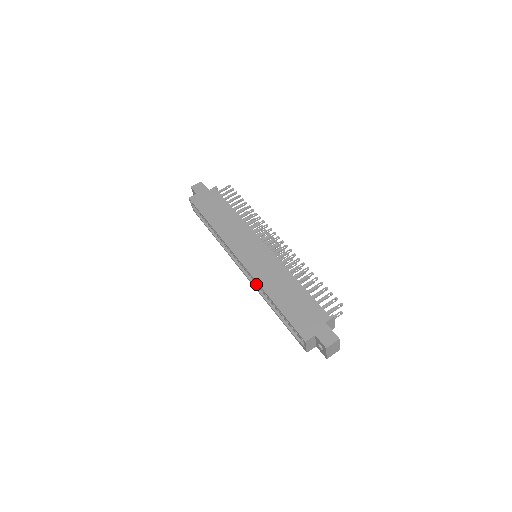
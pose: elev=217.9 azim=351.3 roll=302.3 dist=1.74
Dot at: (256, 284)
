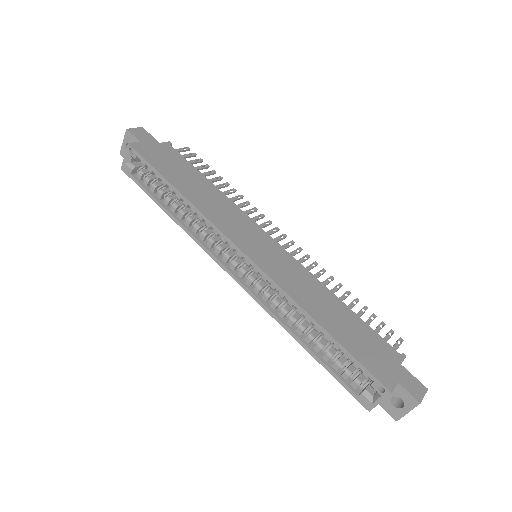
Dot at: (264, 299)
